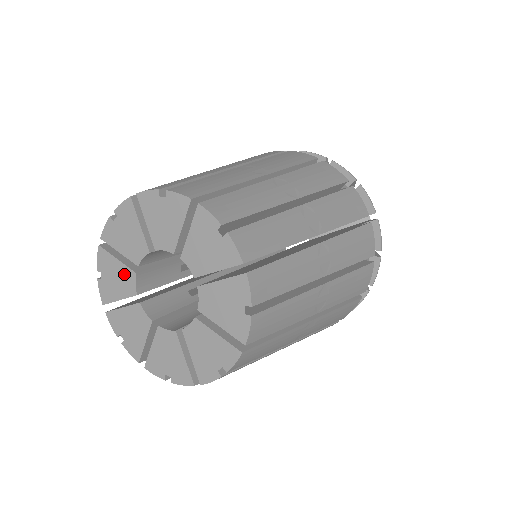
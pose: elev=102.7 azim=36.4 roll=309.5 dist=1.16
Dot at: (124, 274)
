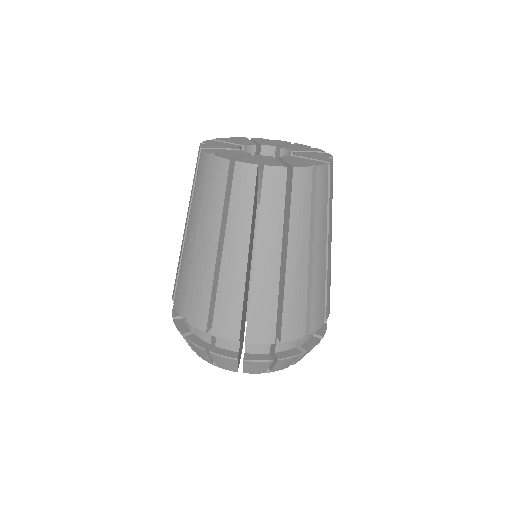
Dot at: (230, 145)
